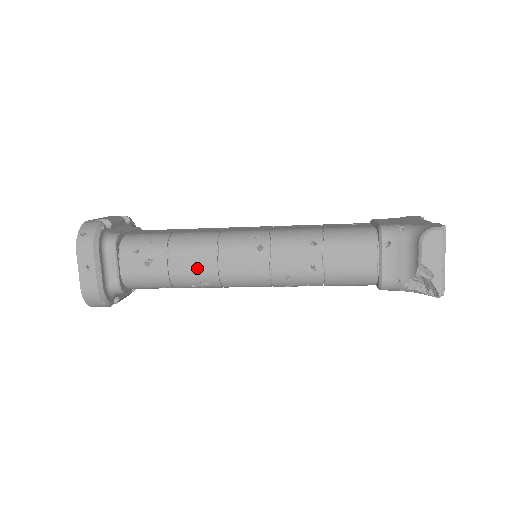
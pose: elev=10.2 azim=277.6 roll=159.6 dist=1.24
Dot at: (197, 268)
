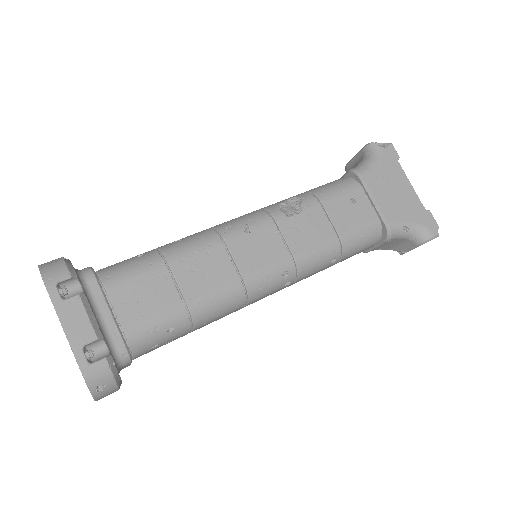
Dot at: (220, 318)
